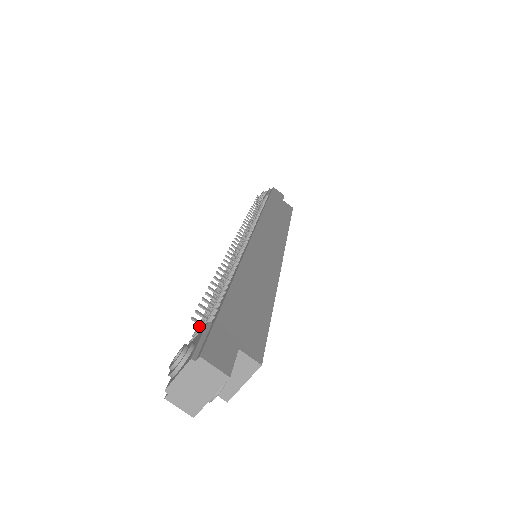
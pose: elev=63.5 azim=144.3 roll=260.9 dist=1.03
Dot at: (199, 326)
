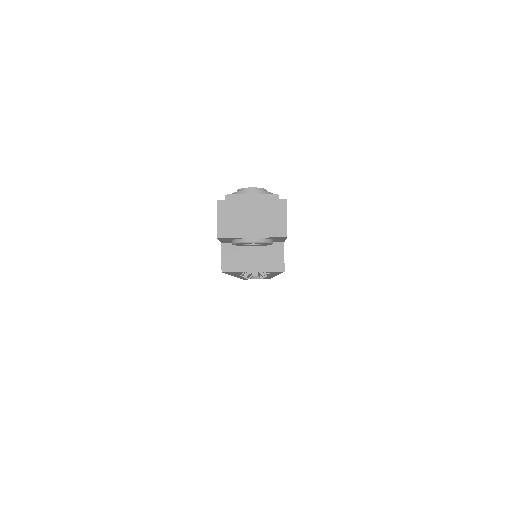
Dot at: occluded
